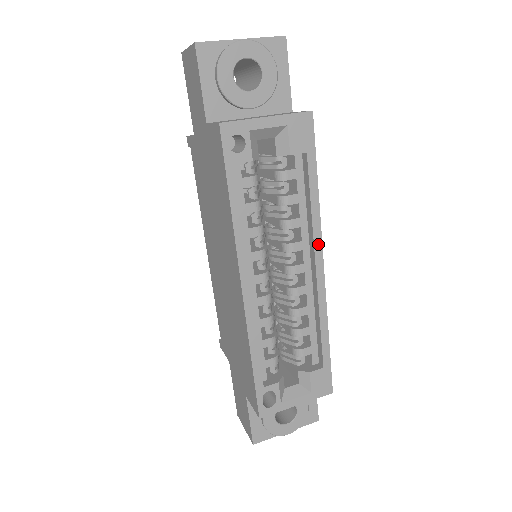
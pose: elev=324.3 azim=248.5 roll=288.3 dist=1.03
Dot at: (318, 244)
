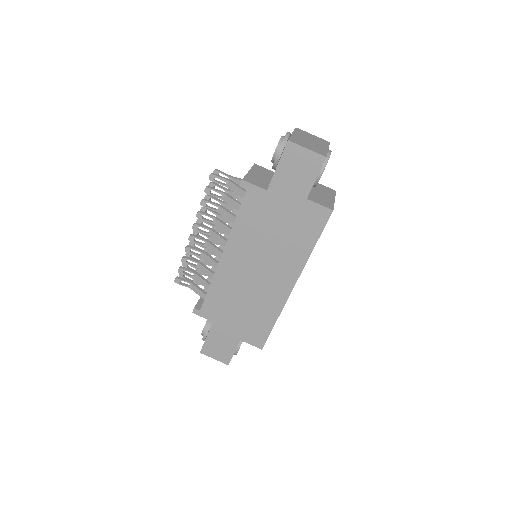
Dot at: occluded
